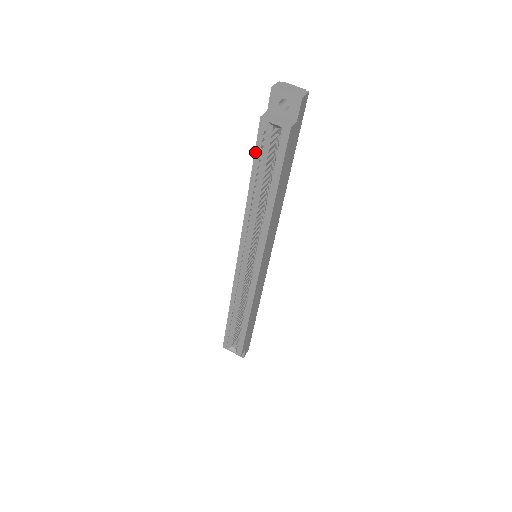
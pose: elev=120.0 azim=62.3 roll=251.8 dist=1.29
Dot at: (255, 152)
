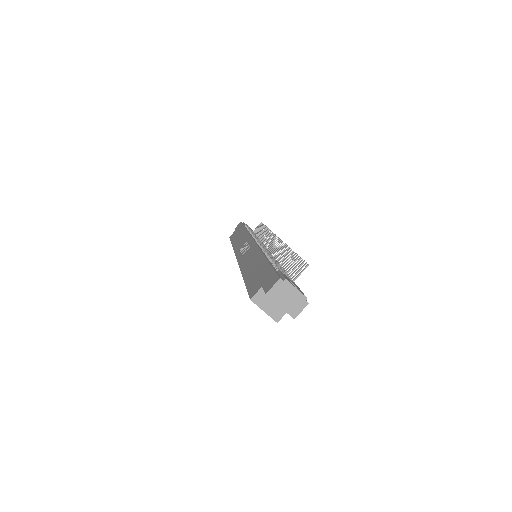
Dot at: (247, 289)
